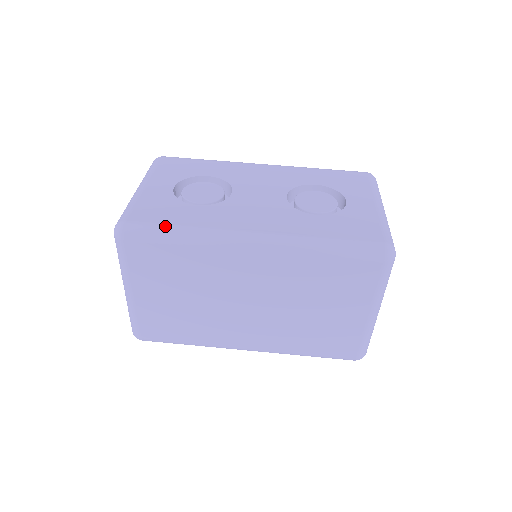
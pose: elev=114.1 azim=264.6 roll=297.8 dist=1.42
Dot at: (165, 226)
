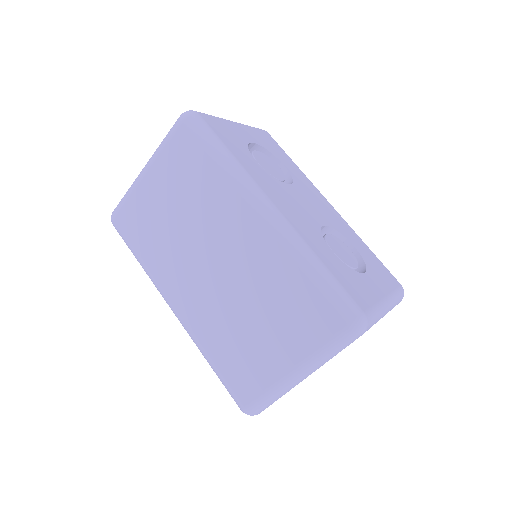
Dot at: (220, 141)
